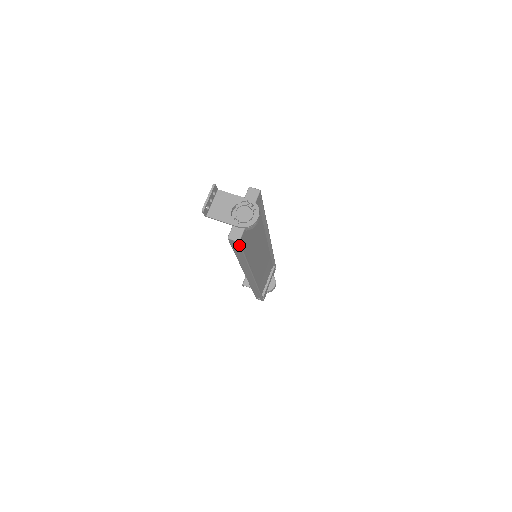
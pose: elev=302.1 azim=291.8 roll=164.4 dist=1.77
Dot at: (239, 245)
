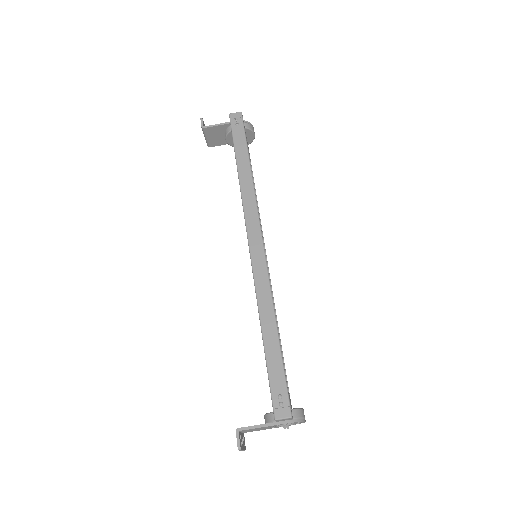
Dot at: occluded
